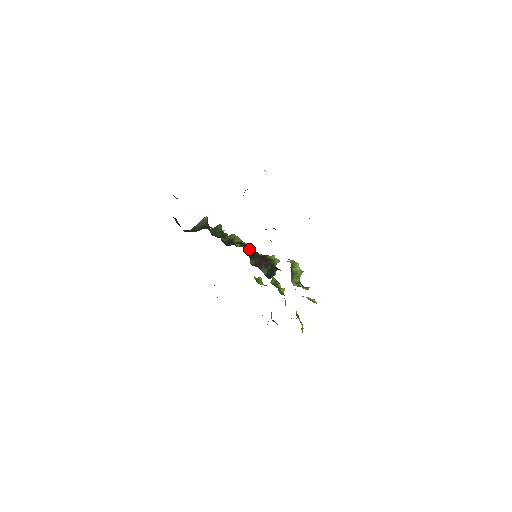
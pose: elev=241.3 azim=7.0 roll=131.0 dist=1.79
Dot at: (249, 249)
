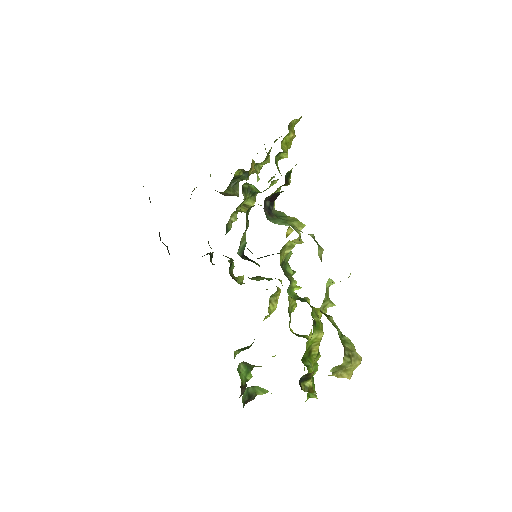
Dot at: occluded
